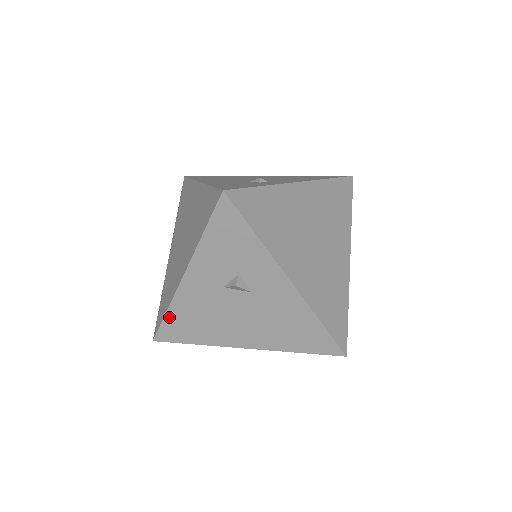
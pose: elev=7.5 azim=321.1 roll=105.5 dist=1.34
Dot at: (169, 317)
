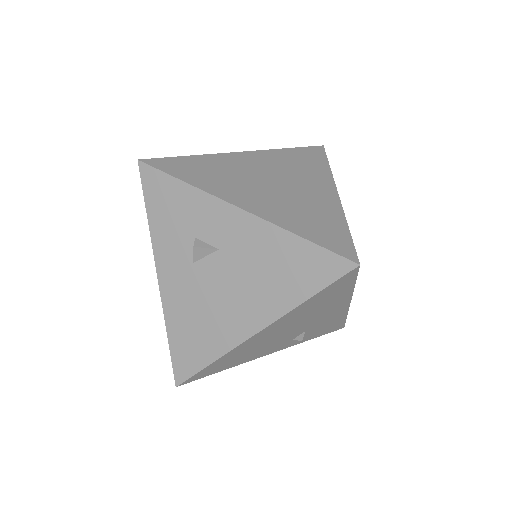
Dot at: (172, 341)
